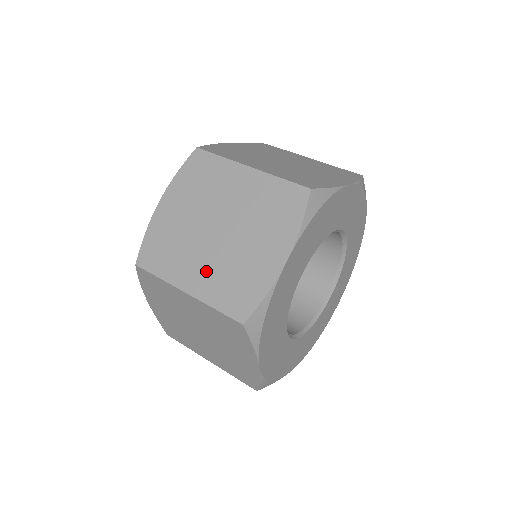
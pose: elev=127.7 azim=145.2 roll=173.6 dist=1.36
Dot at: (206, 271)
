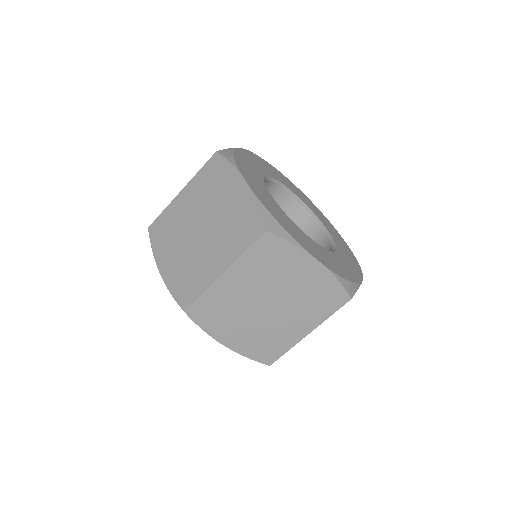
Dot at: (219, 249)
